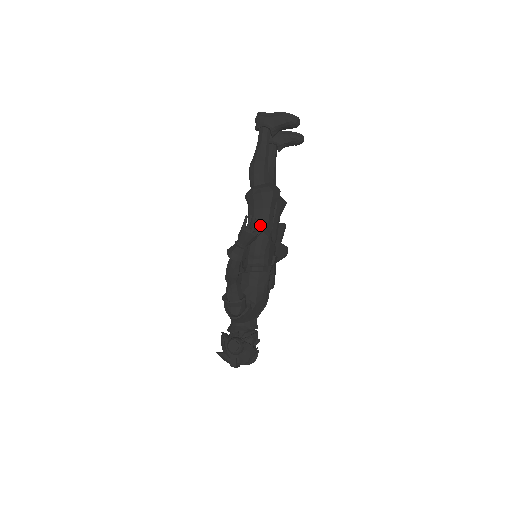
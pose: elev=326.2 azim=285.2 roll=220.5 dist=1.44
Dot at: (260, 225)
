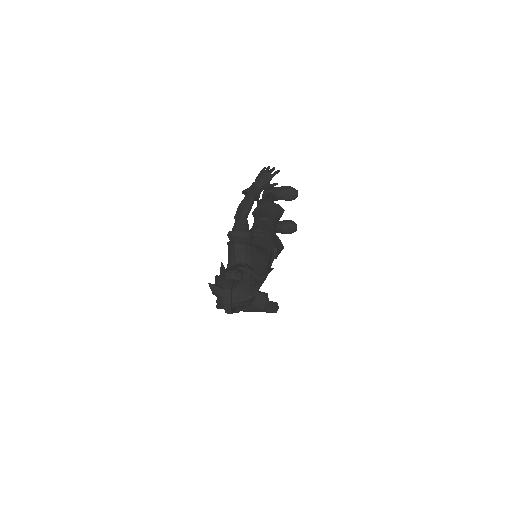
Dot at: (277, 171)
